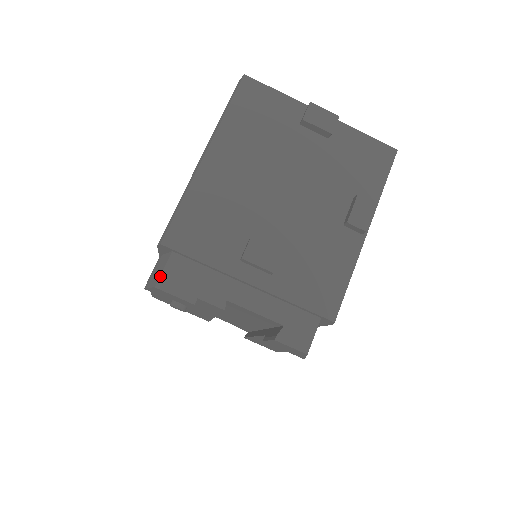
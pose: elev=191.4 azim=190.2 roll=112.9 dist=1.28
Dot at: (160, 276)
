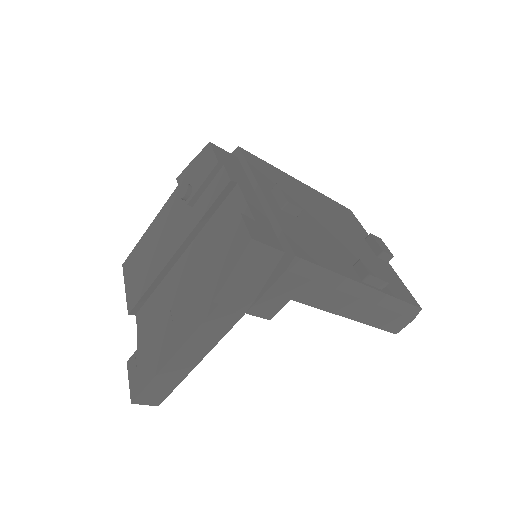
Dot at: (218, 147)
